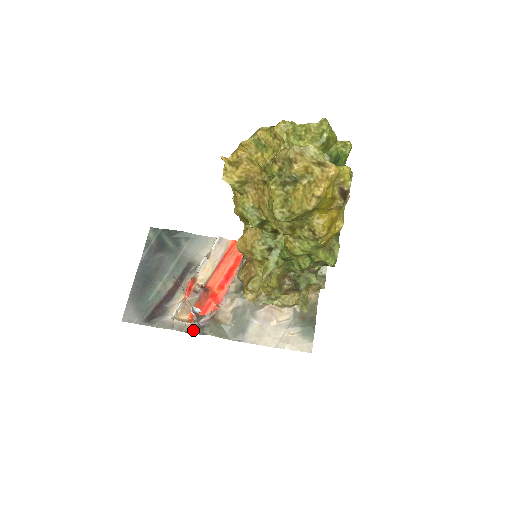
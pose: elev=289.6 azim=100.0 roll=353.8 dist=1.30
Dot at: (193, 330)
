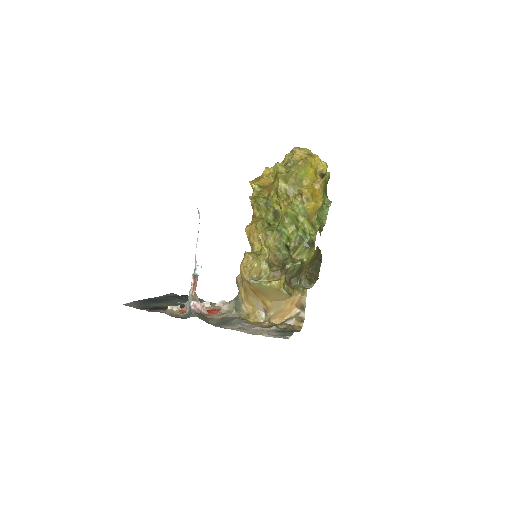
Dot at: (181, 317)
